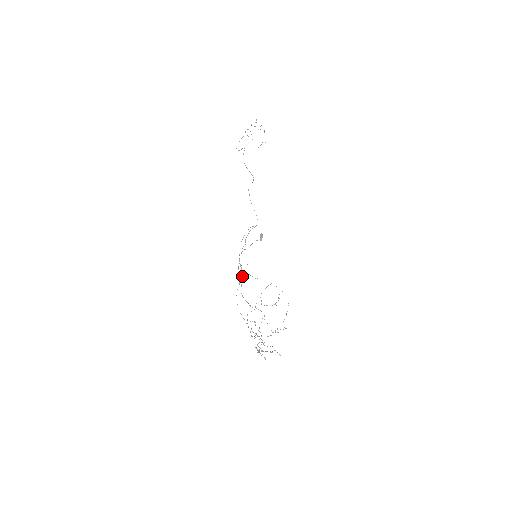
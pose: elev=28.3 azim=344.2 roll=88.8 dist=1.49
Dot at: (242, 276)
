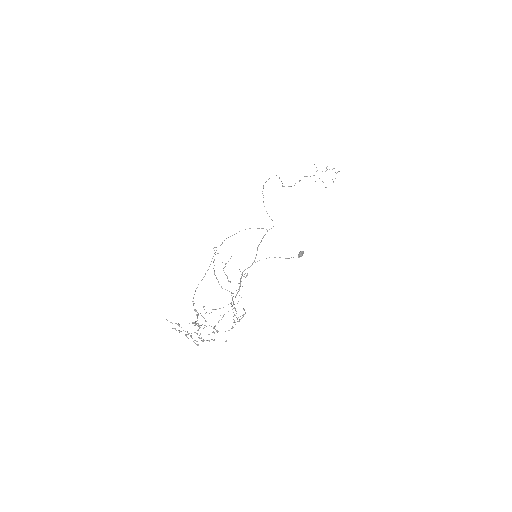
Dot at: (240, 283)
